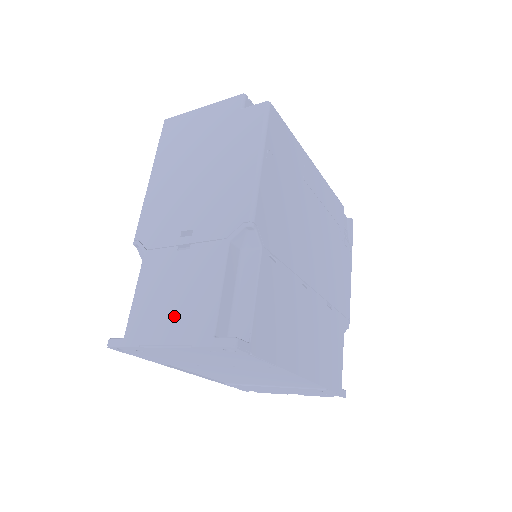
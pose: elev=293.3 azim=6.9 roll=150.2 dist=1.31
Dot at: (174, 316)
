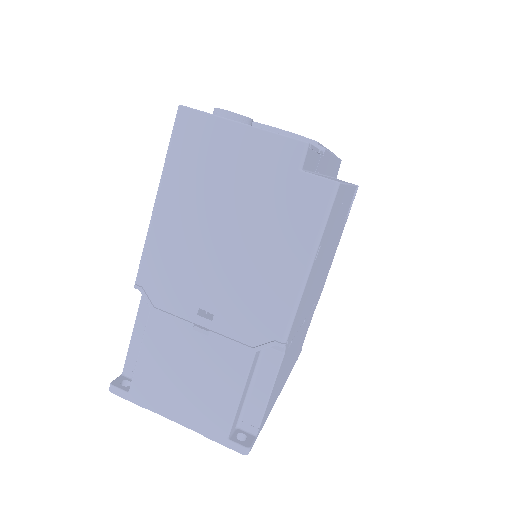
Dot at: (187, 399)
